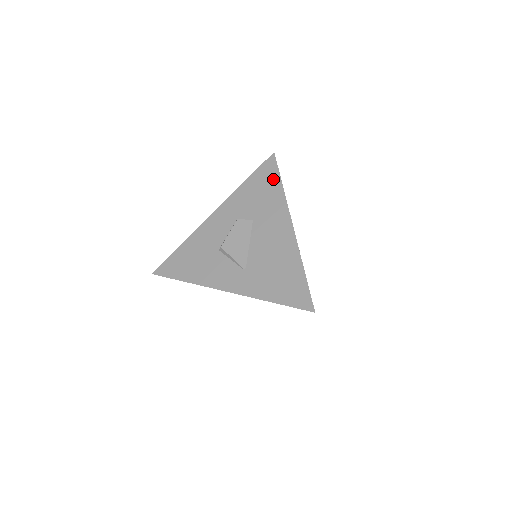
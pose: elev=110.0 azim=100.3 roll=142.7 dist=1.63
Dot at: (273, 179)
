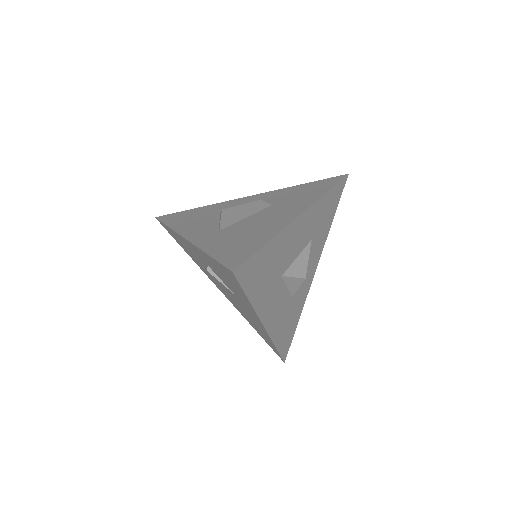
Dot at: (325, 186)
